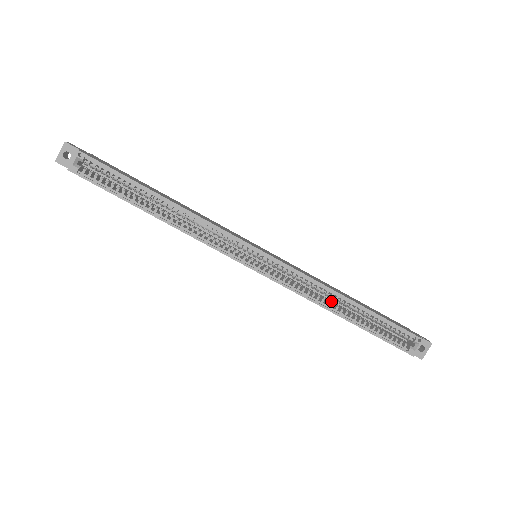
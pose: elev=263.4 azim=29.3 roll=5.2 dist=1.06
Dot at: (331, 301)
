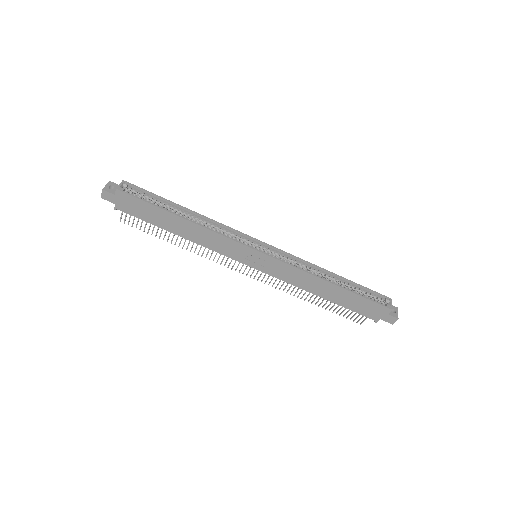
Dot at: occluded
